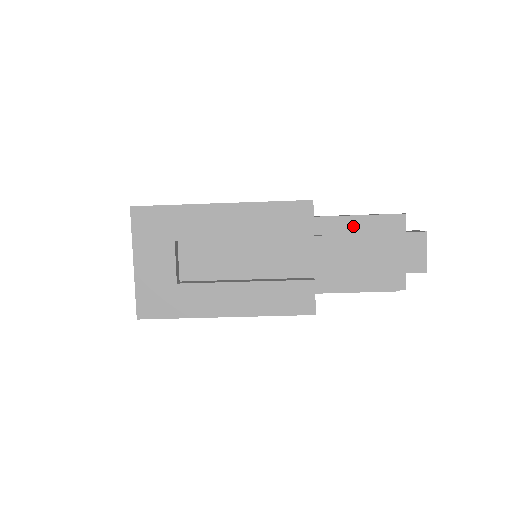
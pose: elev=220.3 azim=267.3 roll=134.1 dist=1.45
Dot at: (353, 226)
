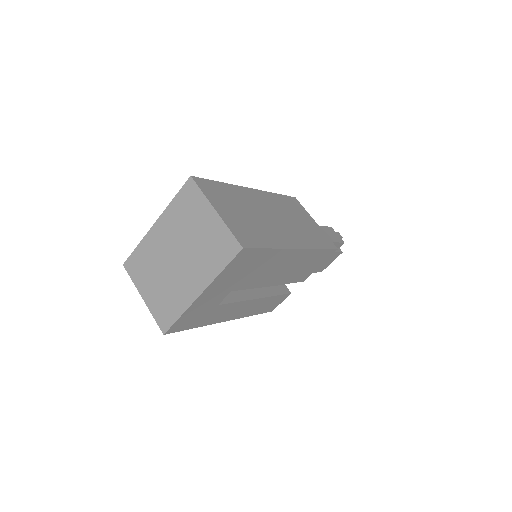
Dot at: occluded
